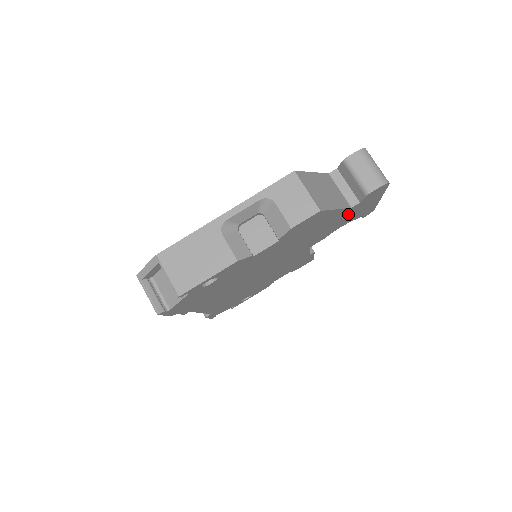
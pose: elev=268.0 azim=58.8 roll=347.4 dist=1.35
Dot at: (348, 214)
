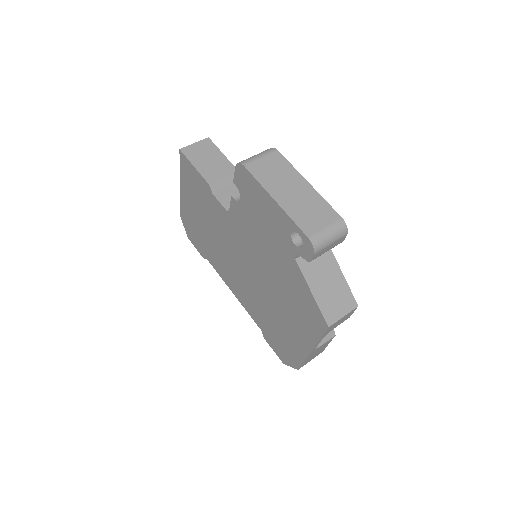
Dot at: occluded
